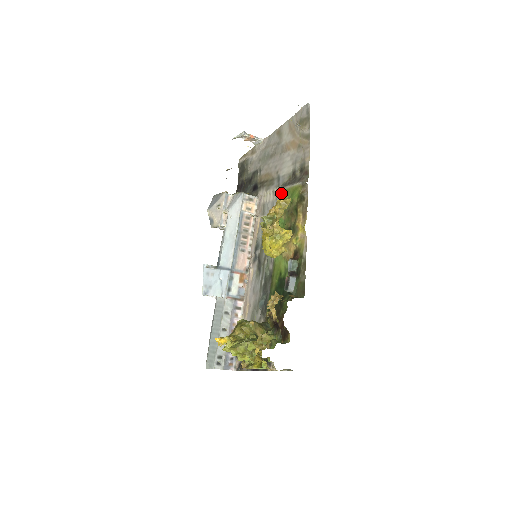
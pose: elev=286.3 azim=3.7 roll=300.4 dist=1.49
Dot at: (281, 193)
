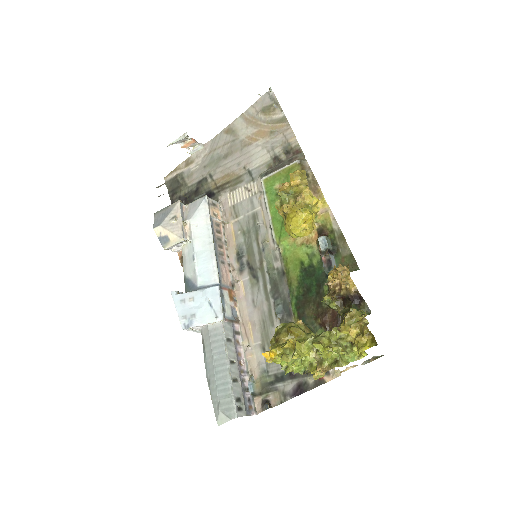
Dot at: (266, 182)
